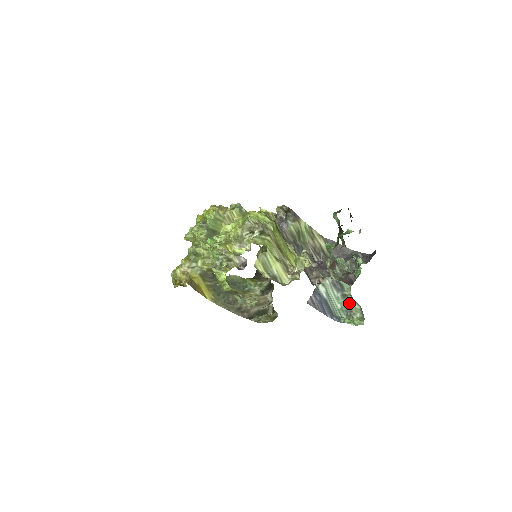
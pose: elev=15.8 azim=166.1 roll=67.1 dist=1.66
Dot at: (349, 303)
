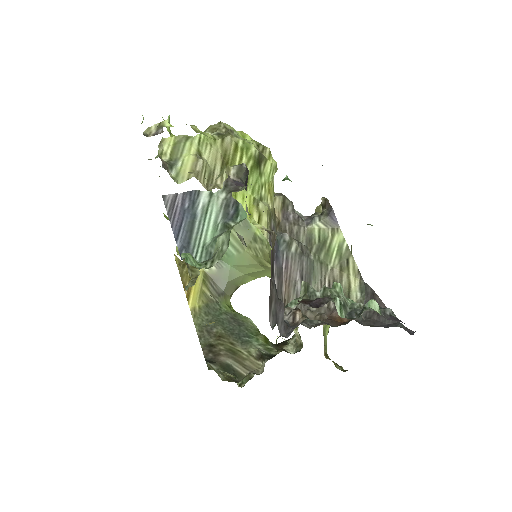
Dot at: (221, 238)
